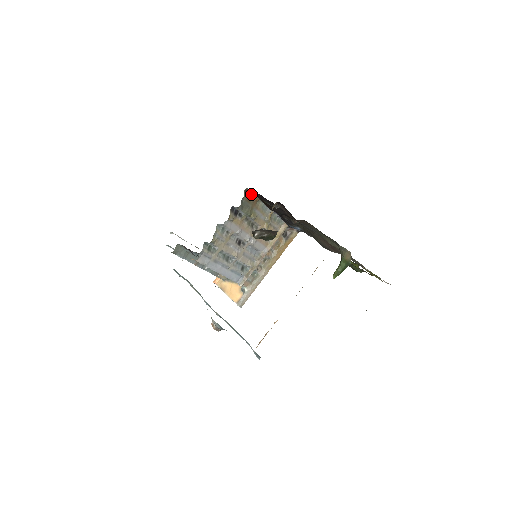
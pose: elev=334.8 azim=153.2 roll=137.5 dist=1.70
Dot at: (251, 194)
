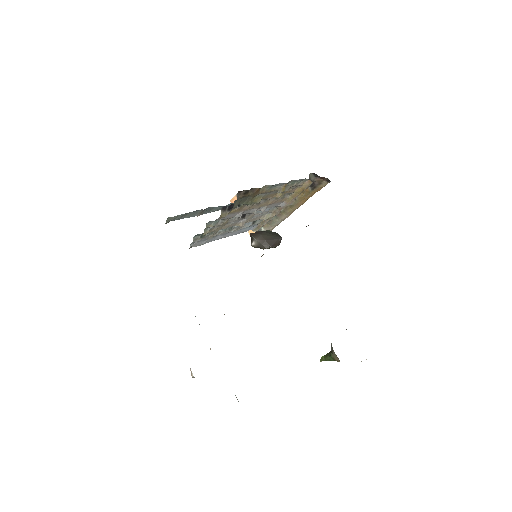
Dot at: occluded
